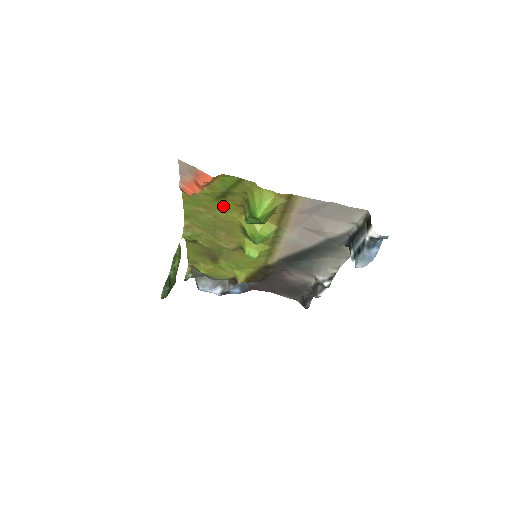
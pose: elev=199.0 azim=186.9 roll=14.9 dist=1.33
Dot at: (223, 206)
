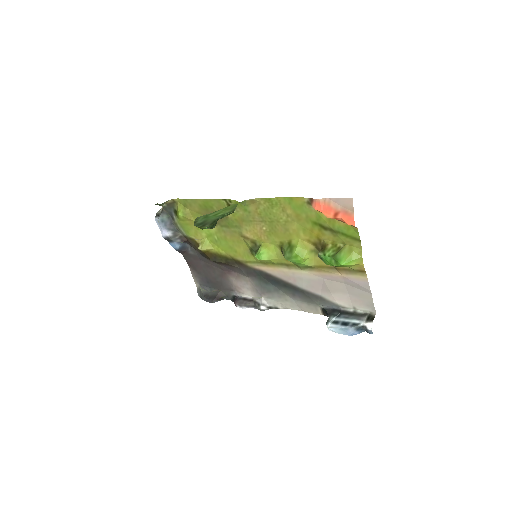
Dot at: (308, 227)
